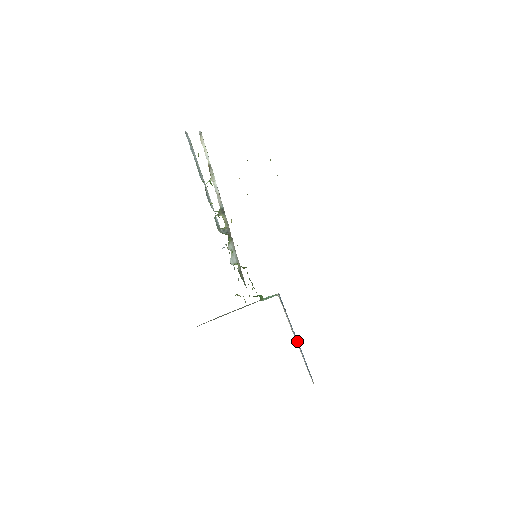
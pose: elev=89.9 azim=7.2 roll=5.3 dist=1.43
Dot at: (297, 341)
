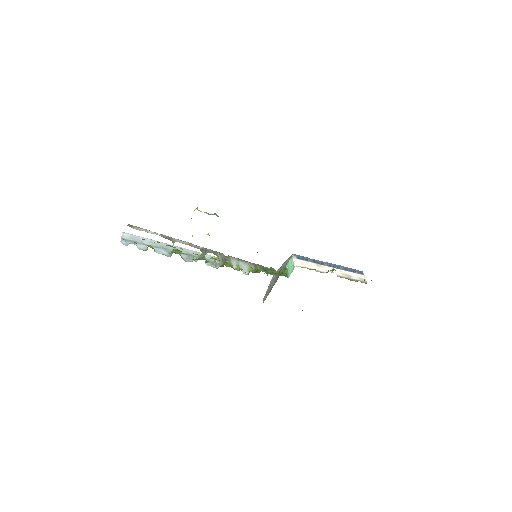
Dot at: (332, 265)
